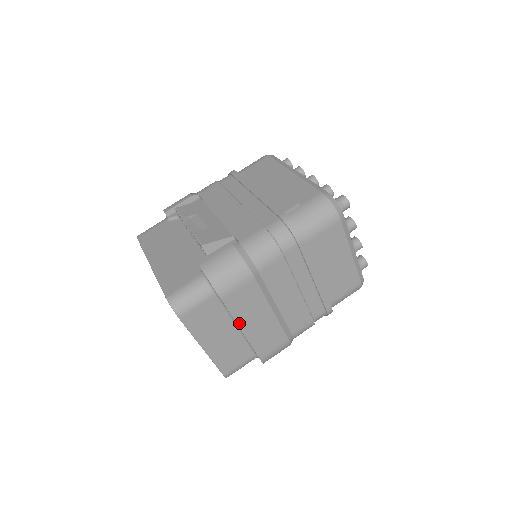
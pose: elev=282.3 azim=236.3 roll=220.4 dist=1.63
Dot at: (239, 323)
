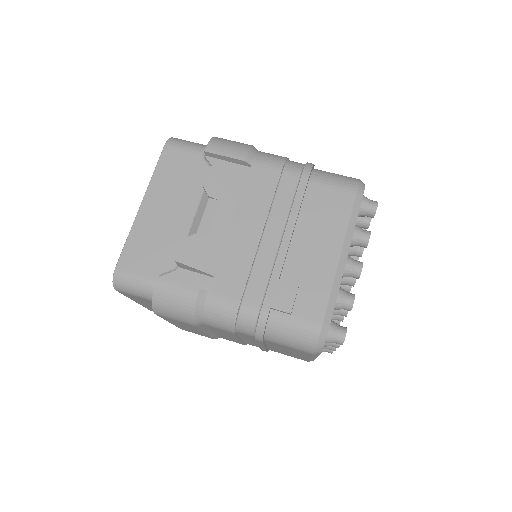
Dot at: (169, 321)
